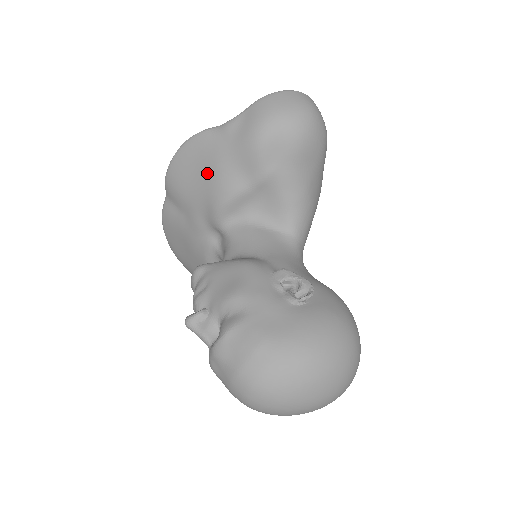
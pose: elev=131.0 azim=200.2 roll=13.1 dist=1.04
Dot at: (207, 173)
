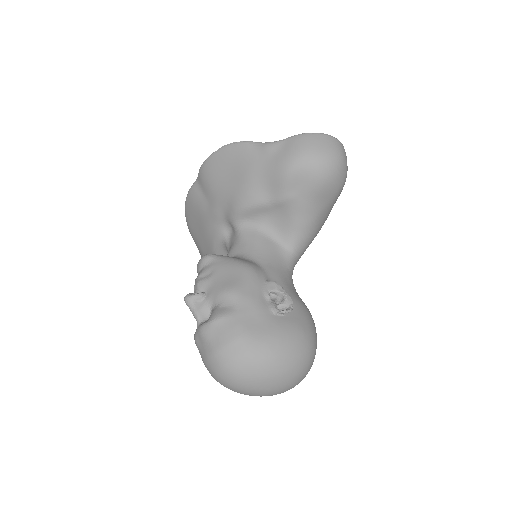
Dot at: (238, 178)
